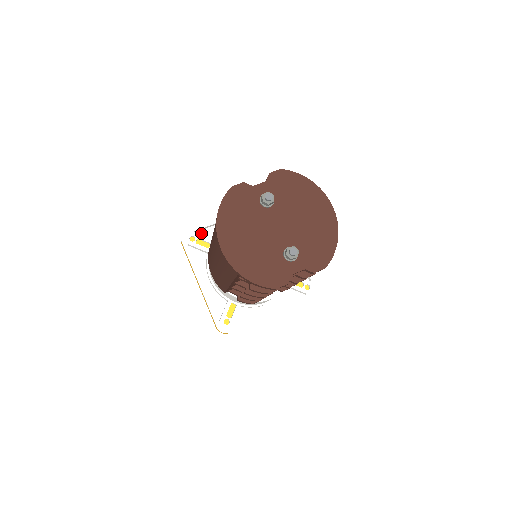
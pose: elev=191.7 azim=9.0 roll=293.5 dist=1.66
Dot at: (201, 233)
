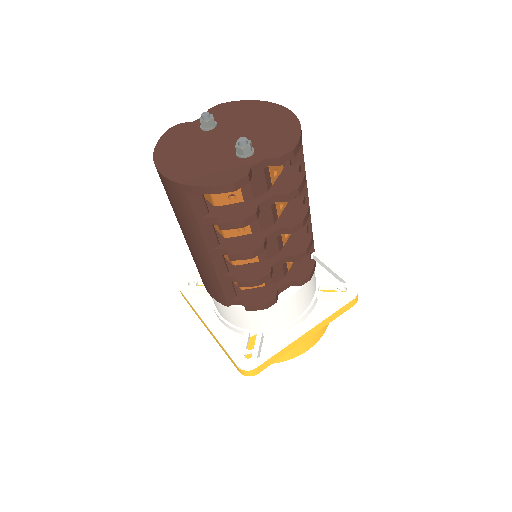
Dot at: occluded
